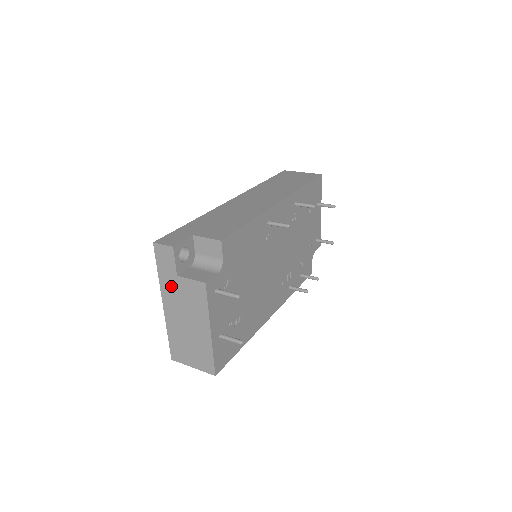
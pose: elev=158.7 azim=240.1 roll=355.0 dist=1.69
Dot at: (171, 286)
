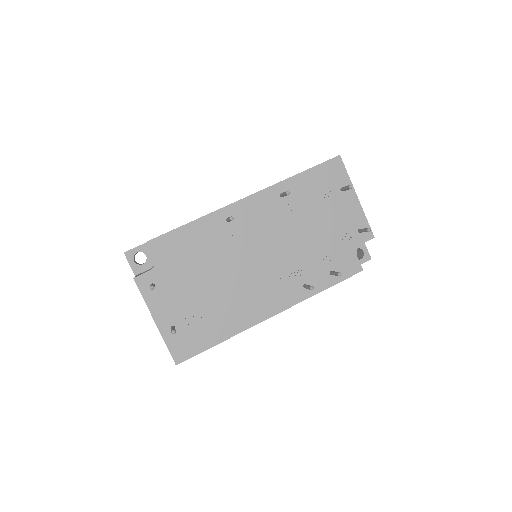
Dot at: occluded
